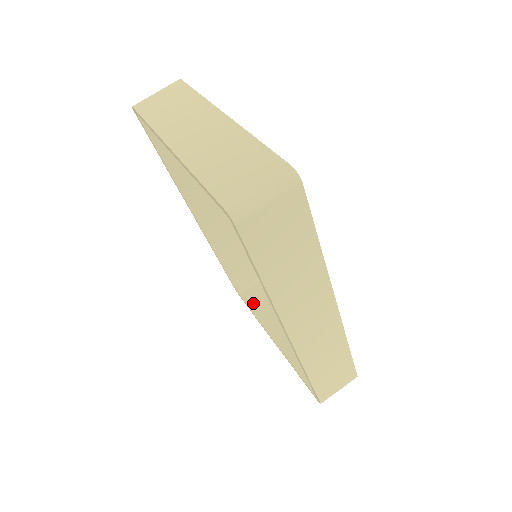
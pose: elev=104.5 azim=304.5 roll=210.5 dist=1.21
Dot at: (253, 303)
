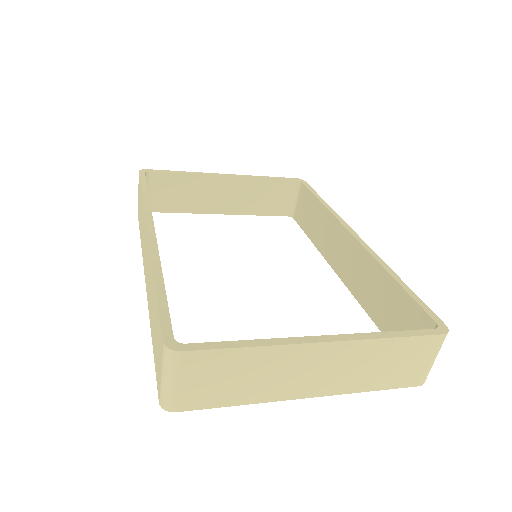
Dot at: (169, 207)
